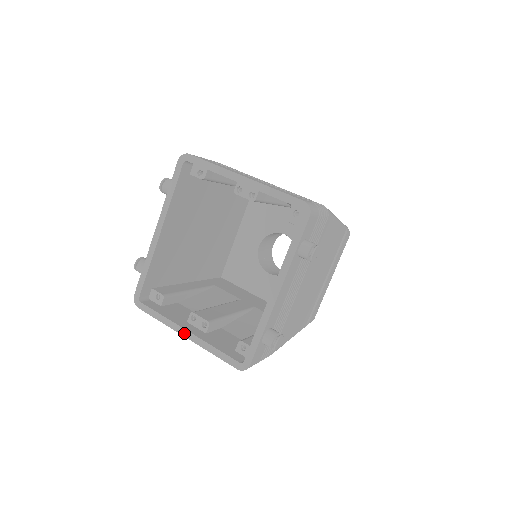
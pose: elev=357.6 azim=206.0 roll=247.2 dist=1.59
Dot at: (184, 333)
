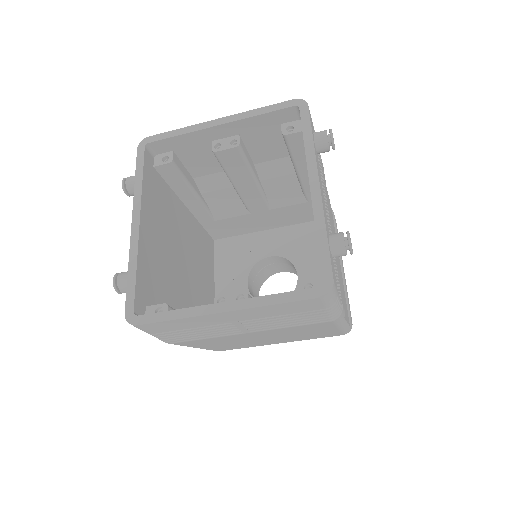
Dot at: (220, 308)
